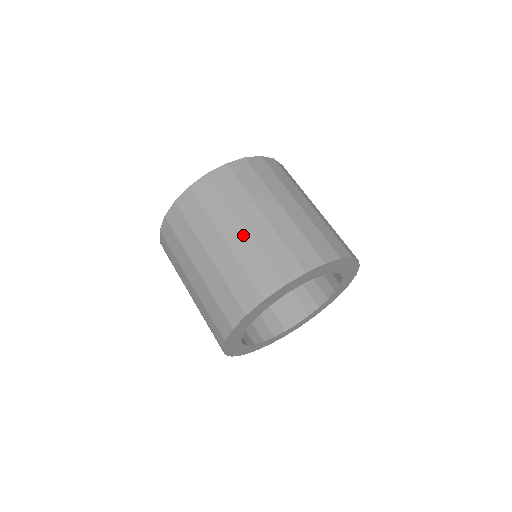
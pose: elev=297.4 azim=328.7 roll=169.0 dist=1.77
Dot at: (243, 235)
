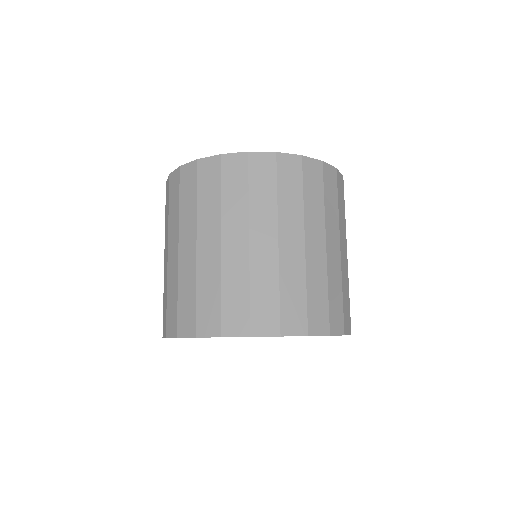
Dot at: (215, 253)
